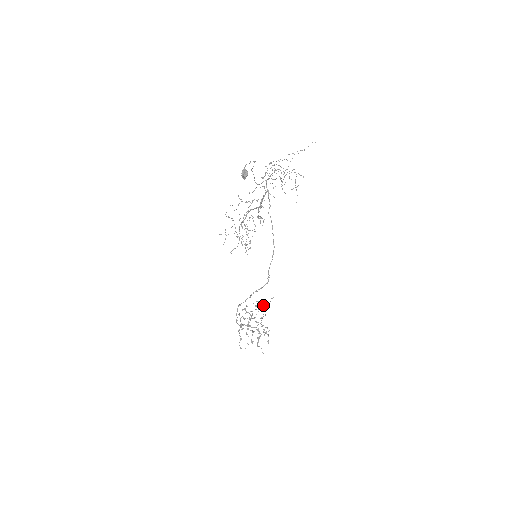
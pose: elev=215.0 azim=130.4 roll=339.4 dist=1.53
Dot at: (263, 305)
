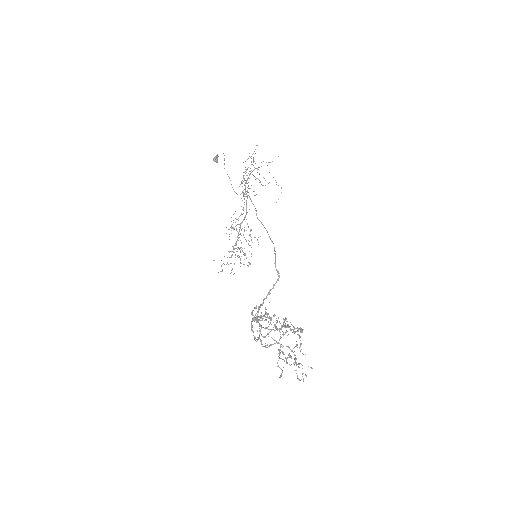
Dot at: occluded
